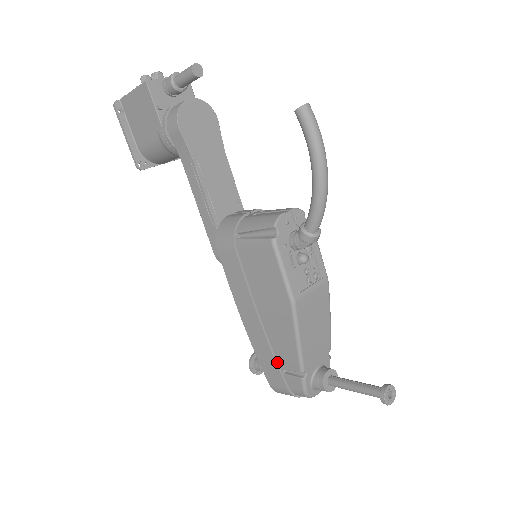
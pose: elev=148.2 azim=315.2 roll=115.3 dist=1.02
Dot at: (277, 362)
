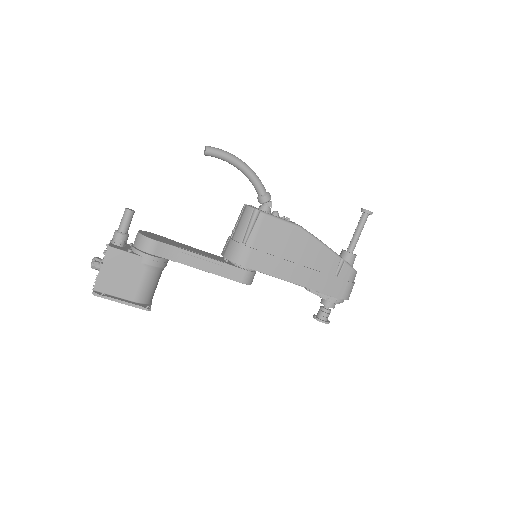
Dot at: (329, 275)
